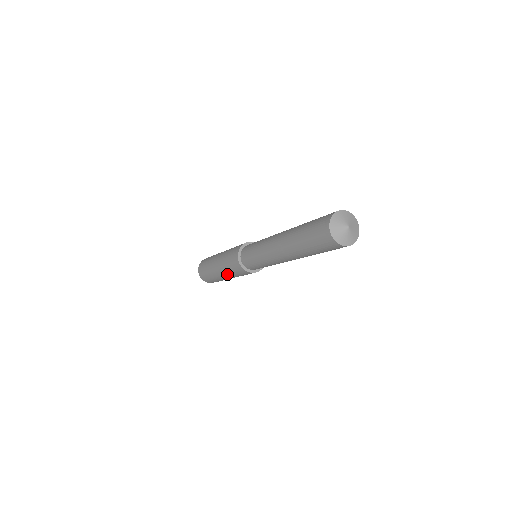
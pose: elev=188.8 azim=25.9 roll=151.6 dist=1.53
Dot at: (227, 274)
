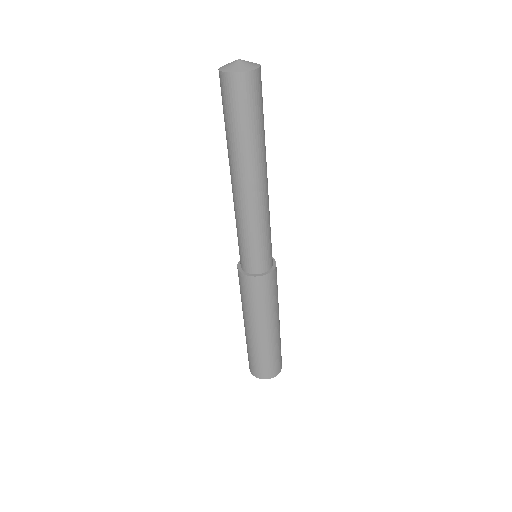
Dot at: (245, 314)
